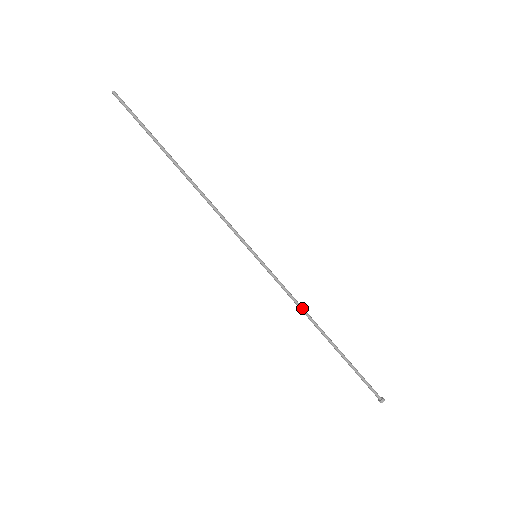
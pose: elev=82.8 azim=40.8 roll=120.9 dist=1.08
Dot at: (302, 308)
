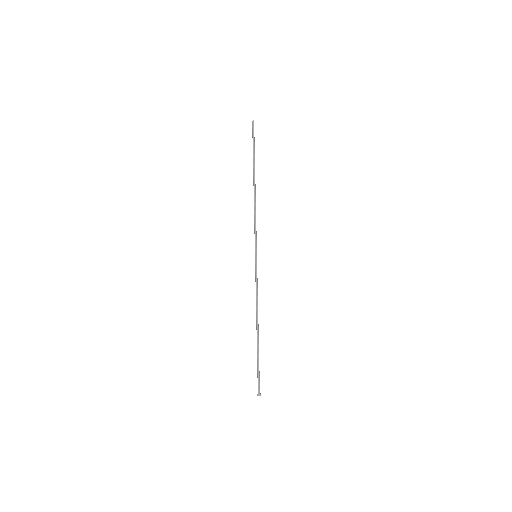
Dot at: occluded
